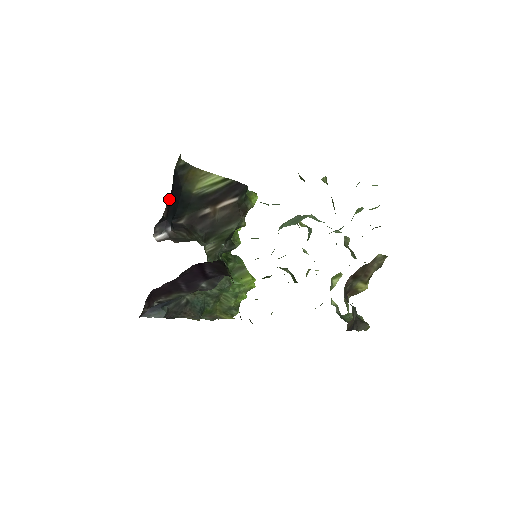
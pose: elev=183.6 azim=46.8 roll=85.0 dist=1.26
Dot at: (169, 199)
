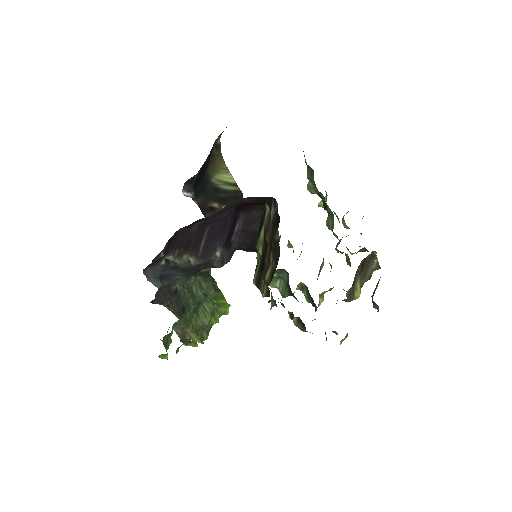
Dot at: (203, 164)
